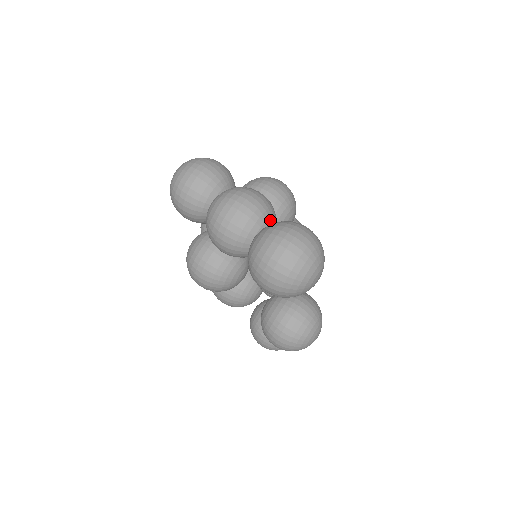
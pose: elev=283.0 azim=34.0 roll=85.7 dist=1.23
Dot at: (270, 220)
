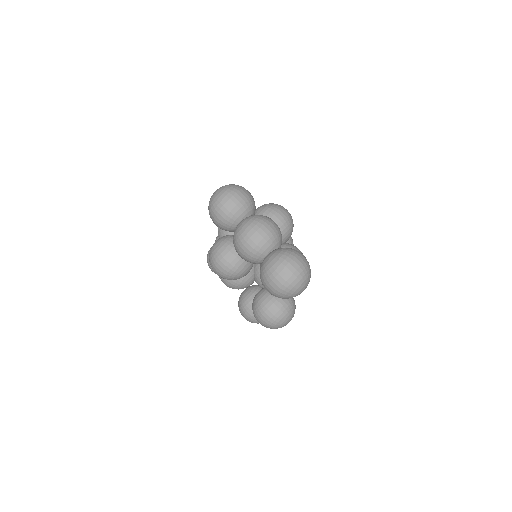
Dot at: (279, 244)
